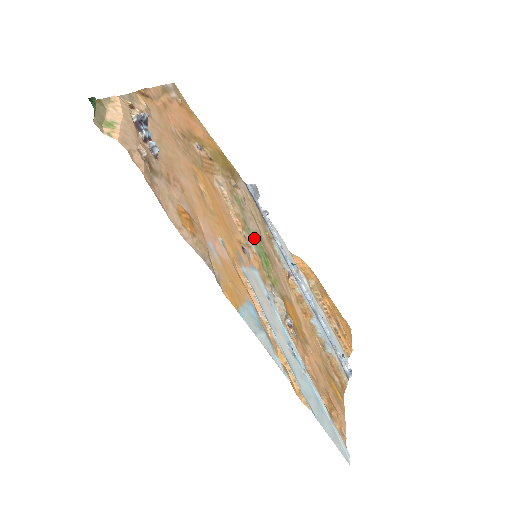
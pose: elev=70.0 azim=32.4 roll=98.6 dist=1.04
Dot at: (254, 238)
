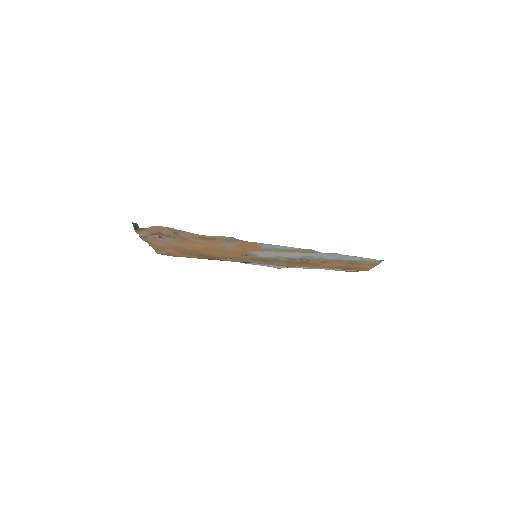
Dot at: occluded
